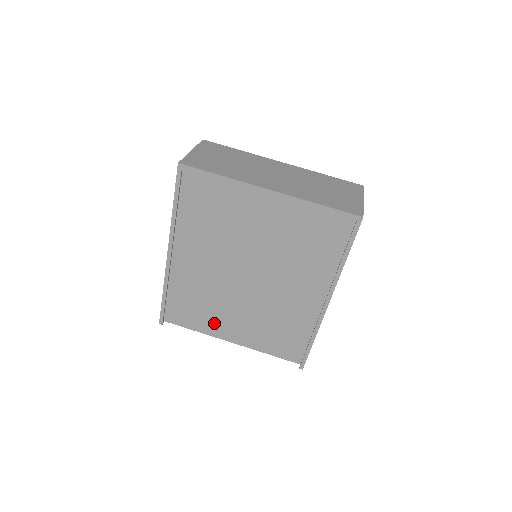
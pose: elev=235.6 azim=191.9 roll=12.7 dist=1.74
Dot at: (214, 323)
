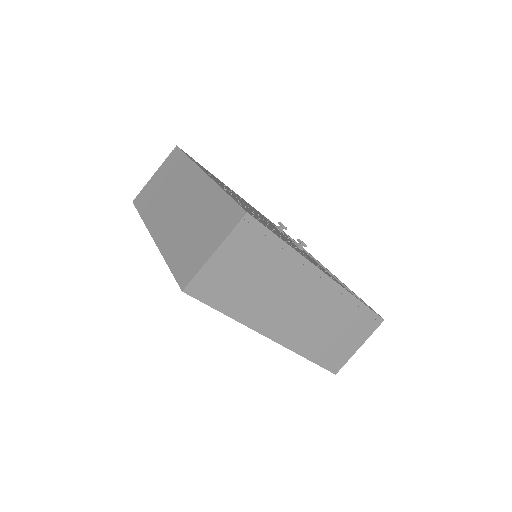
Dot at: occluded
